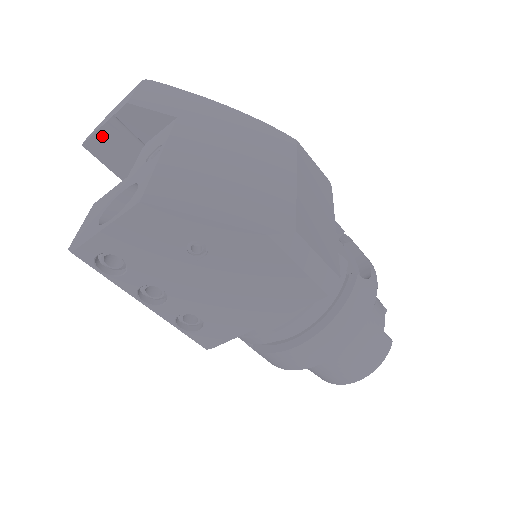
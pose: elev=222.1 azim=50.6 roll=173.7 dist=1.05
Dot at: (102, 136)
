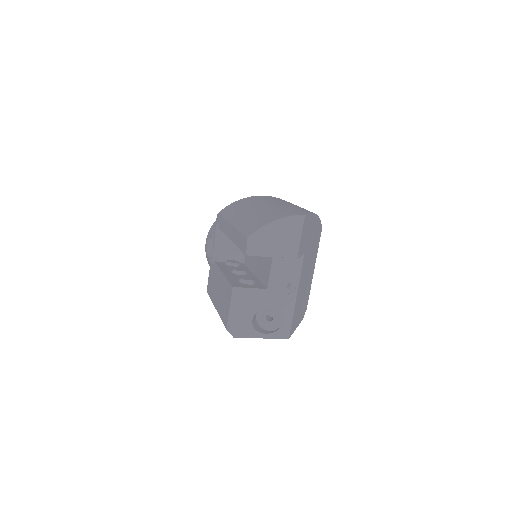
Dot at: (263, 255)
